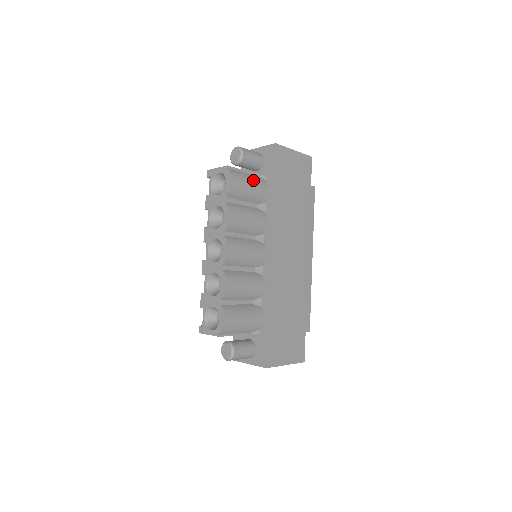
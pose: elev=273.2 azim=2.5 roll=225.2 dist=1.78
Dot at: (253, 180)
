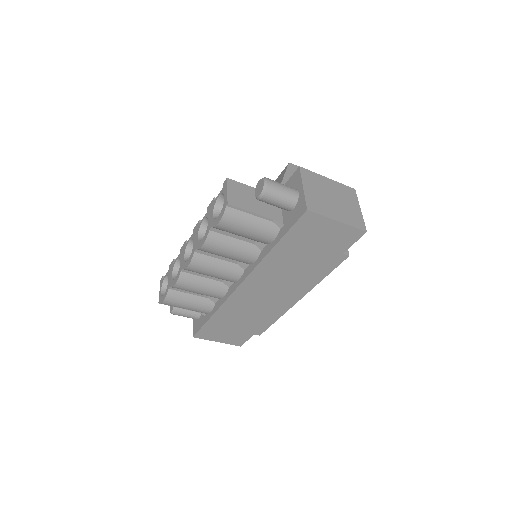
Dot at: (256, 226)
